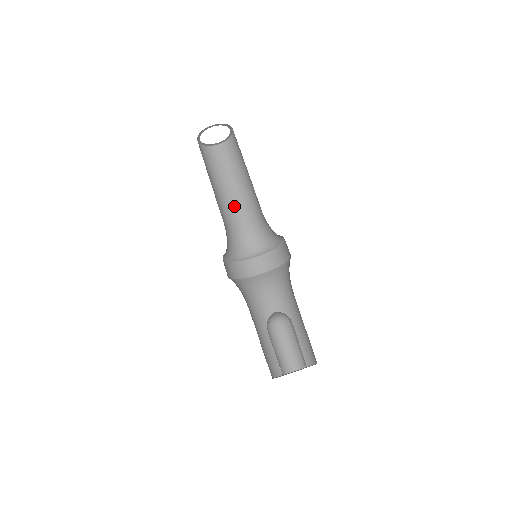
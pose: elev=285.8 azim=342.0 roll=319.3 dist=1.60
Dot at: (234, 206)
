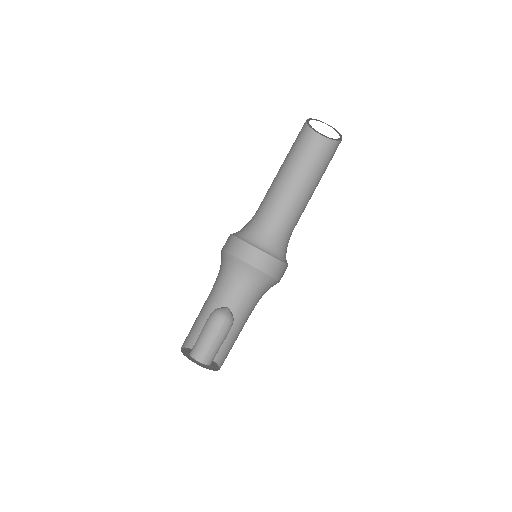
Dot at: (293, 204)
